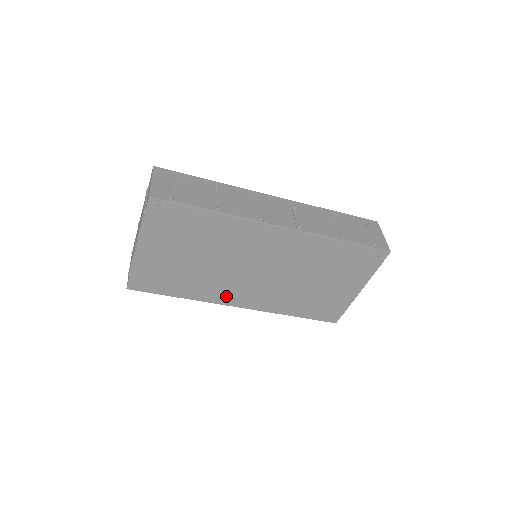
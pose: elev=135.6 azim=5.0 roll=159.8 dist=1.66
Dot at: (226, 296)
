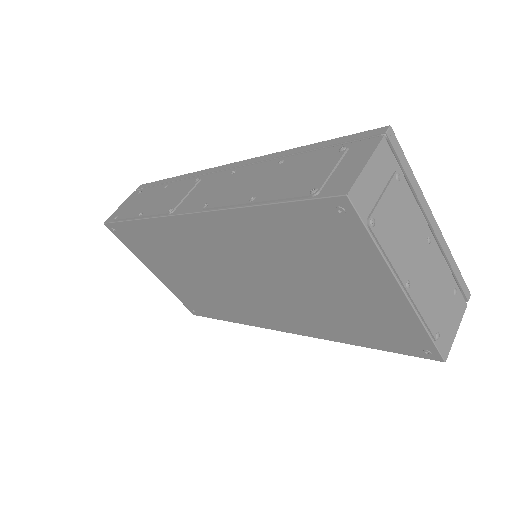
Dot at: (257, 317)
